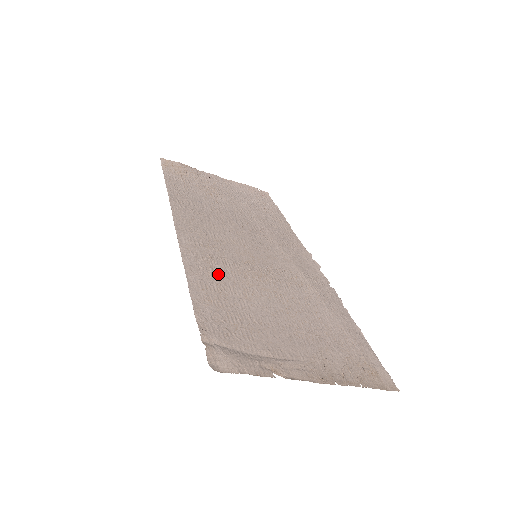
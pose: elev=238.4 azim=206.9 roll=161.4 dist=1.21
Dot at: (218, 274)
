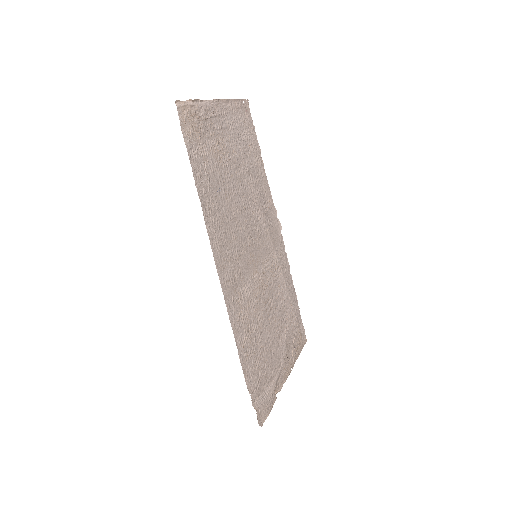
Dot at: (246, 314)
